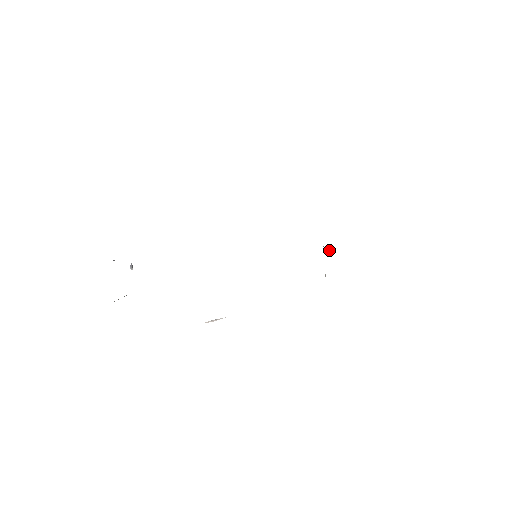
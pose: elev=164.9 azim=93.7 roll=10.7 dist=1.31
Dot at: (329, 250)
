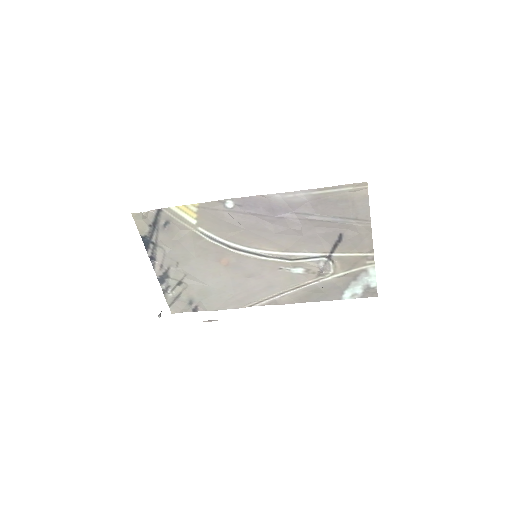
Dot at: (318, 256)
